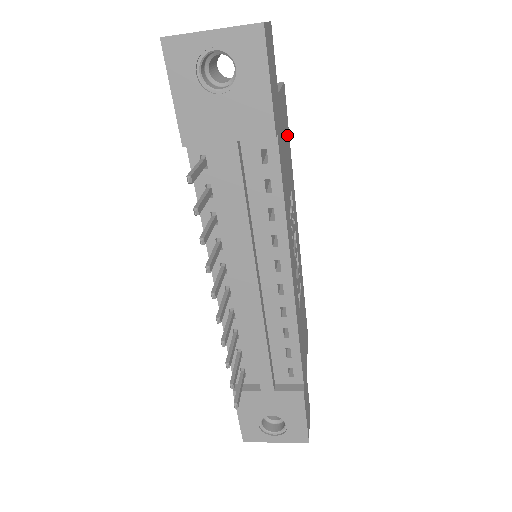
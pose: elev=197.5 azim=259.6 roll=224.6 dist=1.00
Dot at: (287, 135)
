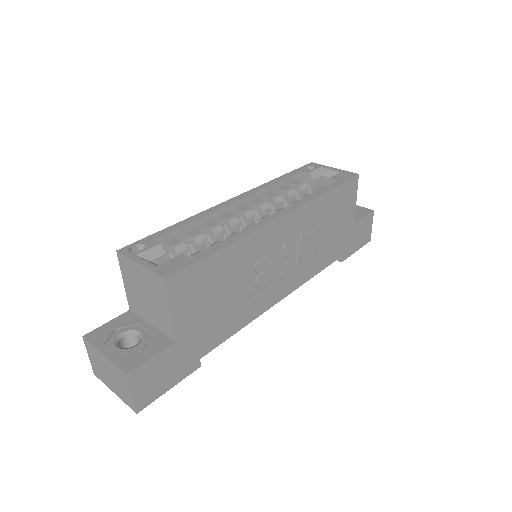
Dot at: (207, 276)
